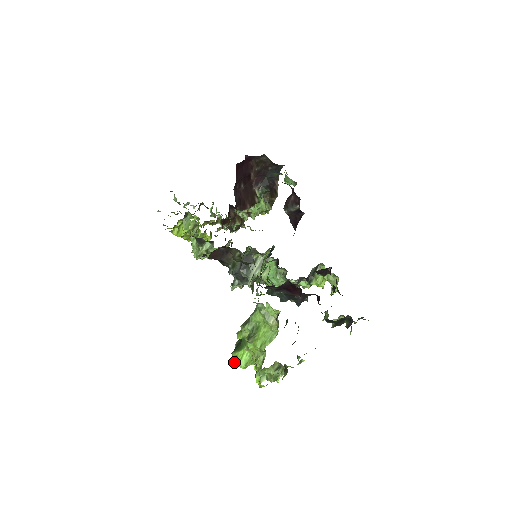
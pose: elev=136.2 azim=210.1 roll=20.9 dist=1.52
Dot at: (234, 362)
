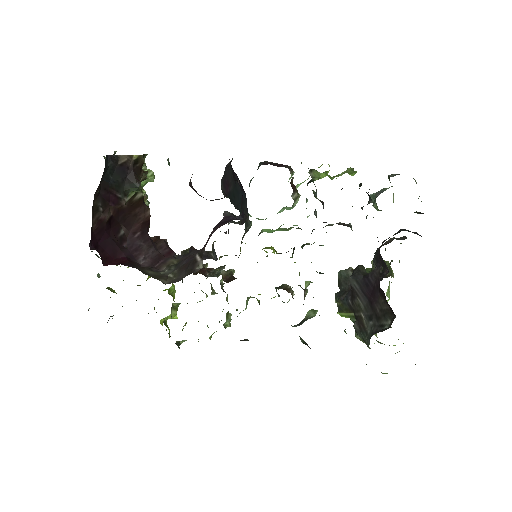
Dot at: occluded
